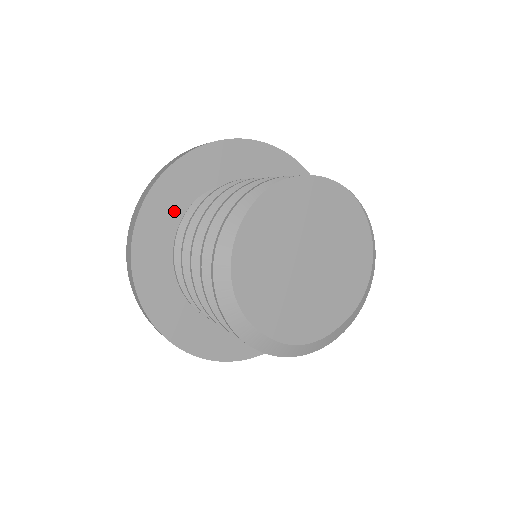
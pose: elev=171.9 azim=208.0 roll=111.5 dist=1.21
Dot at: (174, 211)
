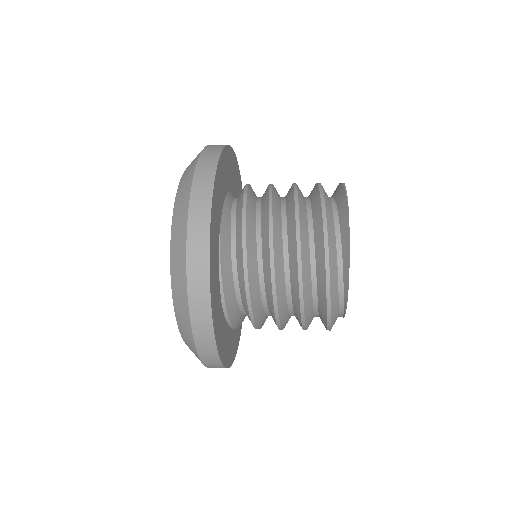
Dot at: (216, 257)
